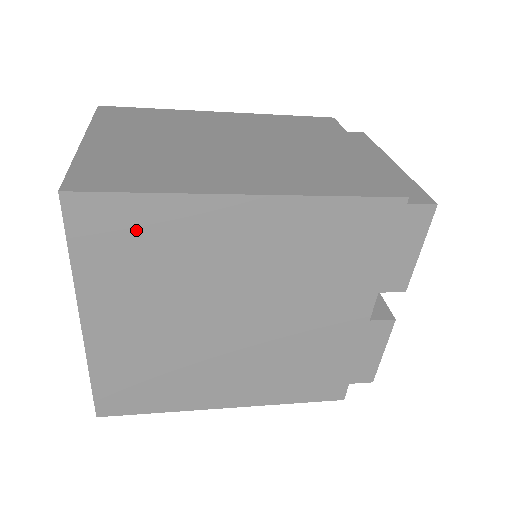
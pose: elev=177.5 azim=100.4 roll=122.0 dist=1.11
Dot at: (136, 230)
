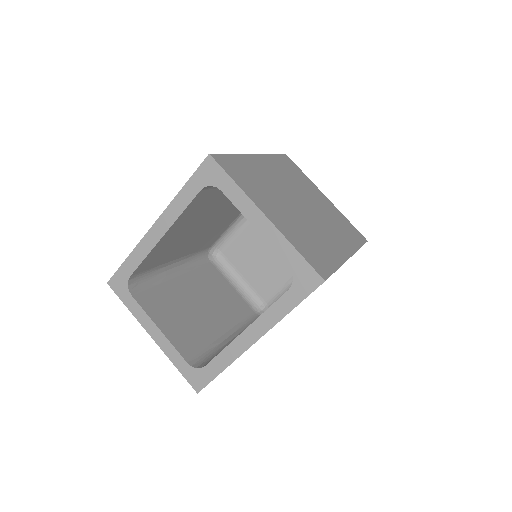
Dot at: occluded
